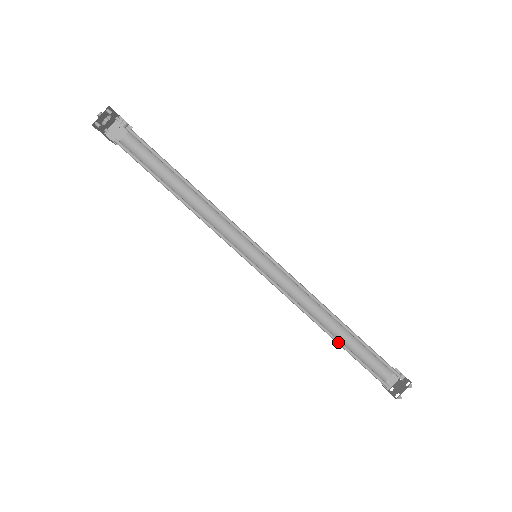
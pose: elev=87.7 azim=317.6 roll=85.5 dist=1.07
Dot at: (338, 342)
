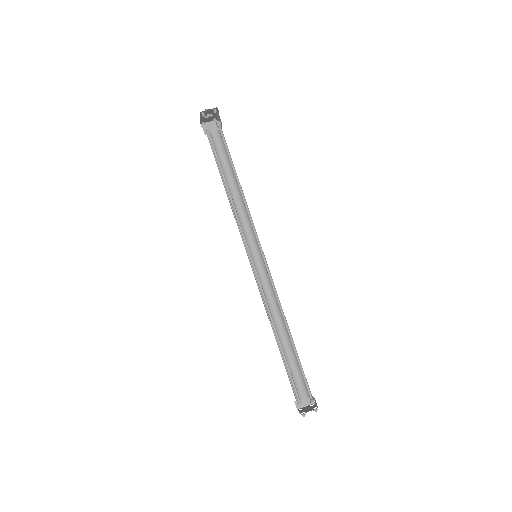
Dot at: (281, 348)
